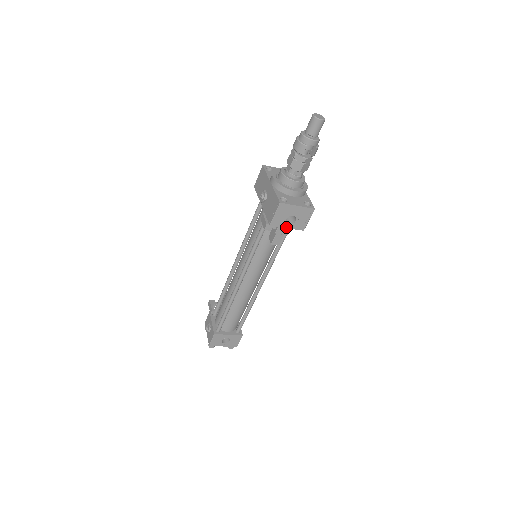
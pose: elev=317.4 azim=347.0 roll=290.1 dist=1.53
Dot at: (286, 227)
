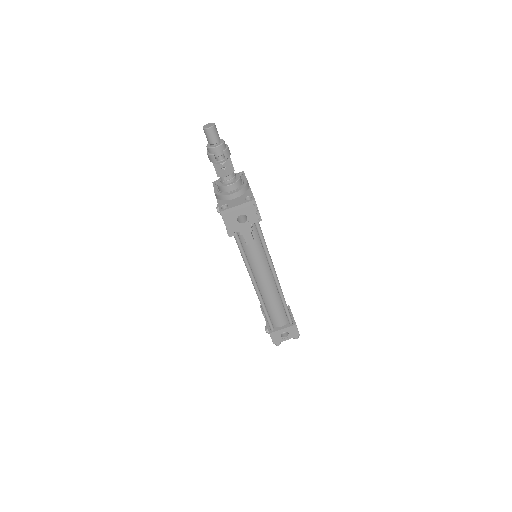
Dot at: (243, 226)
